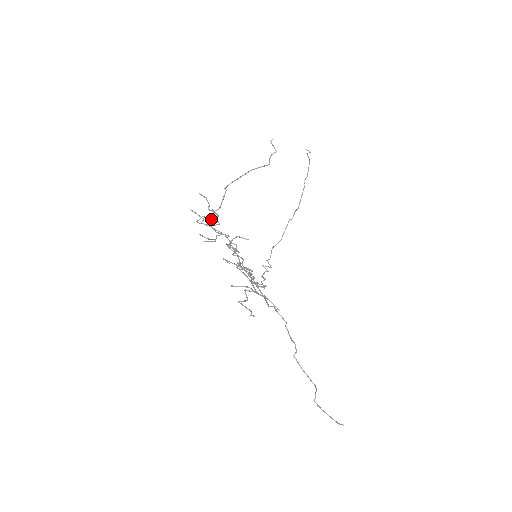
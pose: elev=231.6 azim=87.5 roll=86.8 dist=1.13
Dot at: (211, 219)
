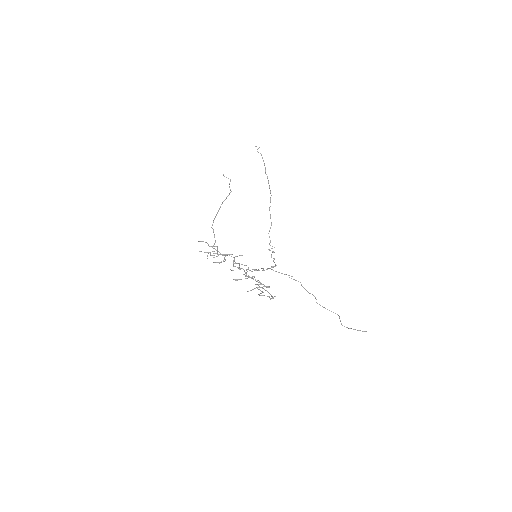
Dot at: (214, 251)
